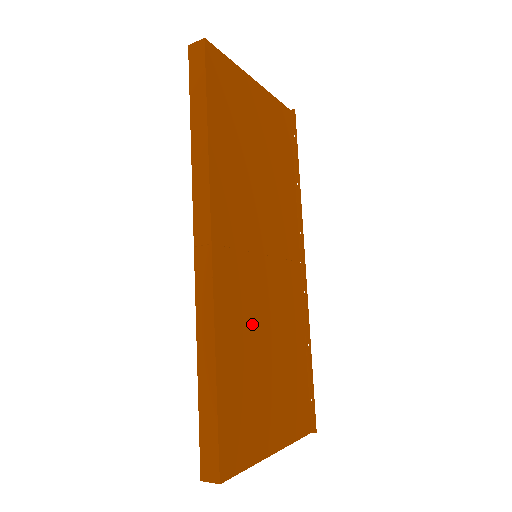
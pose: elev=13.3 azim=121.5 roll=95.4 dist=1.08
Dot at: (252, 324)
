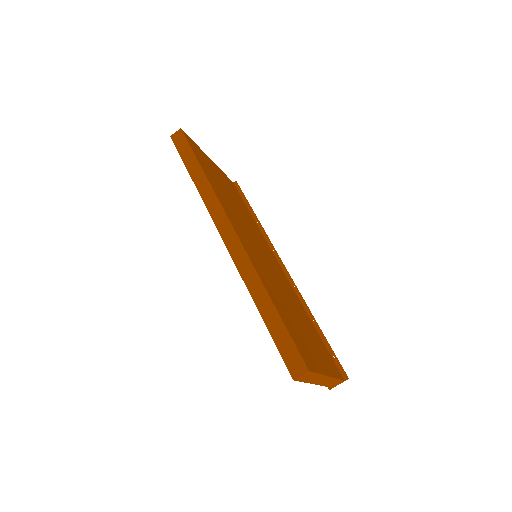
Dot at: (276, 288)
